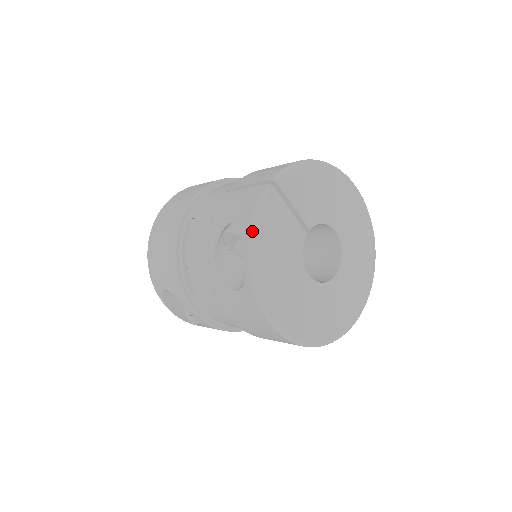
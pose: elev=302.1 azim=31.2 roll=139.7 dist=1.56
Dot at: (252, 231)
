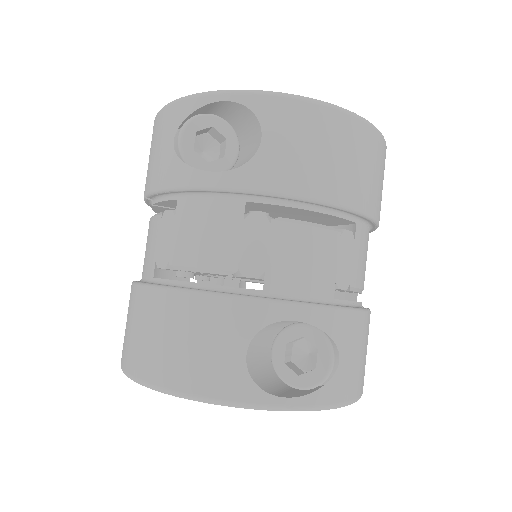
Dot at: (190, 95)
